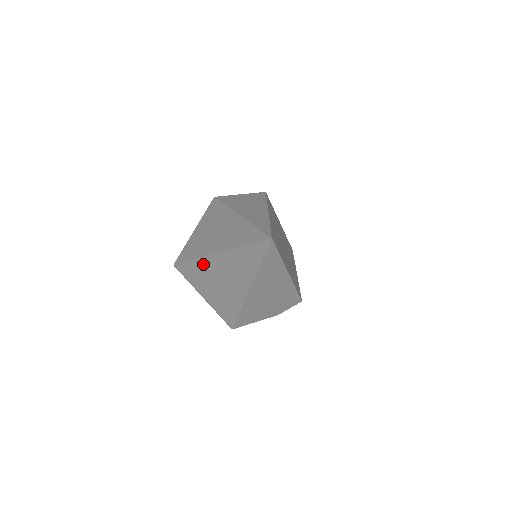
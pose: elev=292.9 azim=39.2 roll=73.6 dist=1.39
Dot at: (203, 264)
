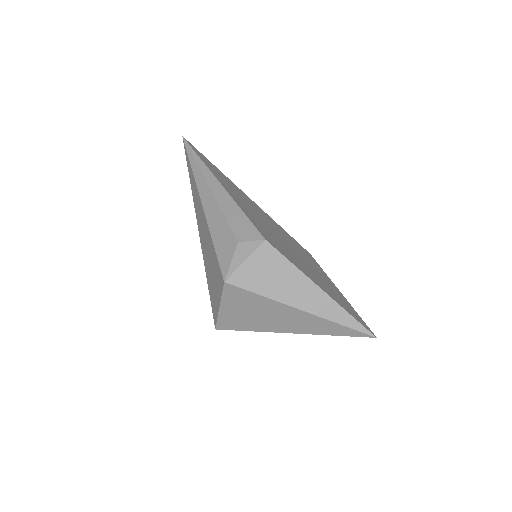
Dot at: occluded
